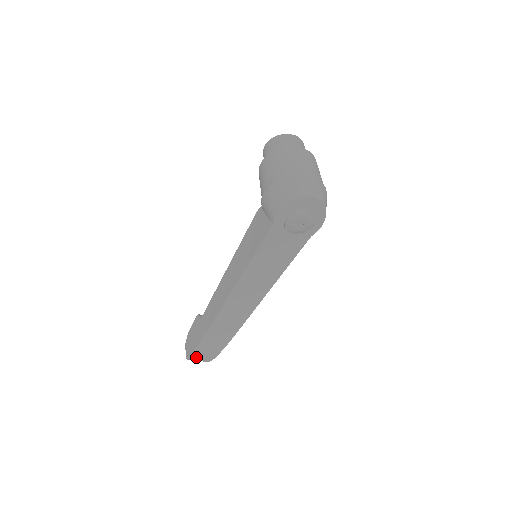
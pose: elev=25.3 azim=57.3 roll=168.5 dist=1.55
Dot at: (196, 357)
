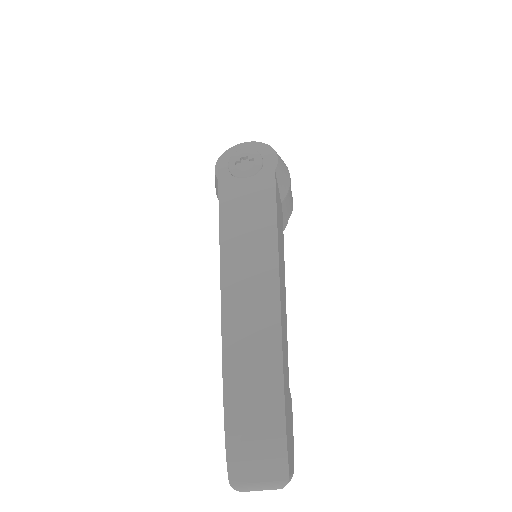
Dot at: (244, 460)
